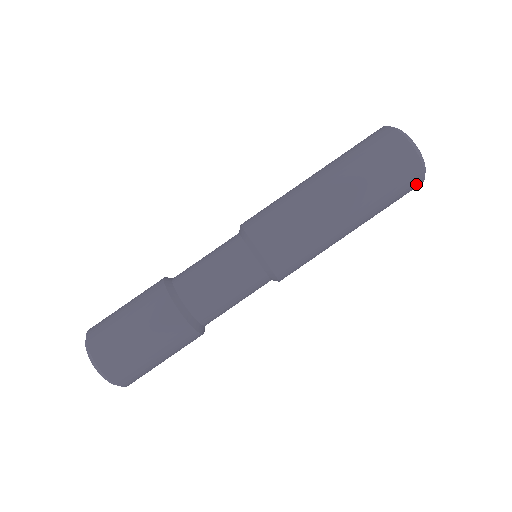
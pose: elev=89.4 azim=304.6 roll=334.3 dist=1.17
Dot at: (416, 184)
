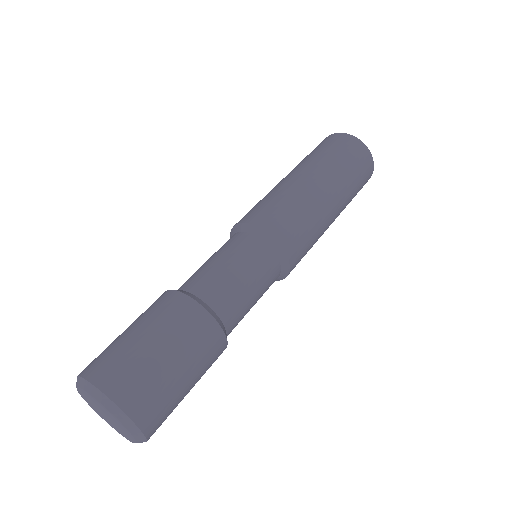
Dot at: (368, 160)
